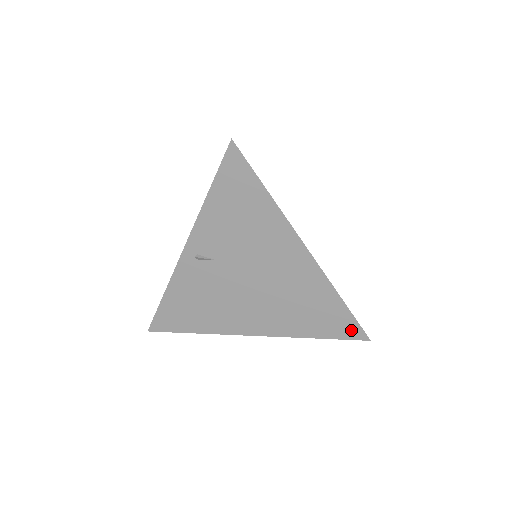
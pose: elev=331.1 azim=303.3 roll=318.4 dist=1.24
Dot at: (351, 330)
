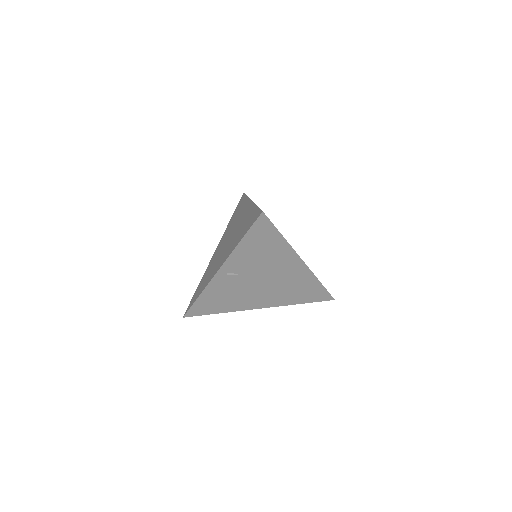
Dot at: (324, 297)
